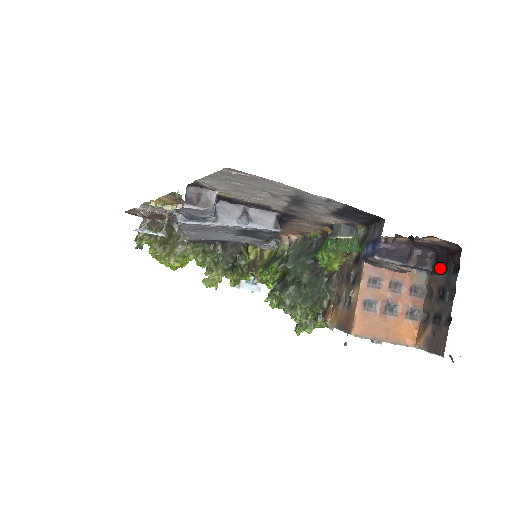
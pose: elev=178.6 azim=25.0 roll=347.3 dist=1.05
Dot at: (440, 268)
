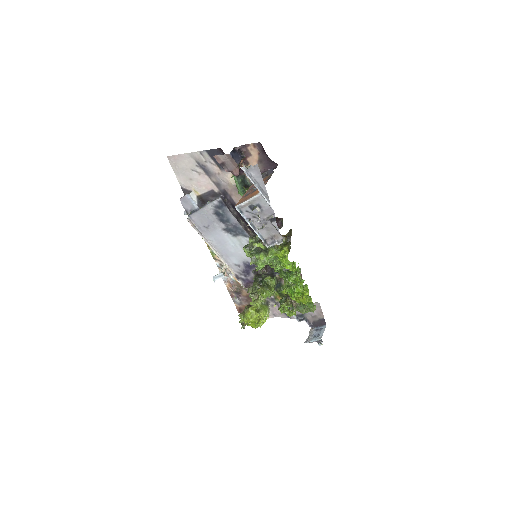
Dot at: occluded
